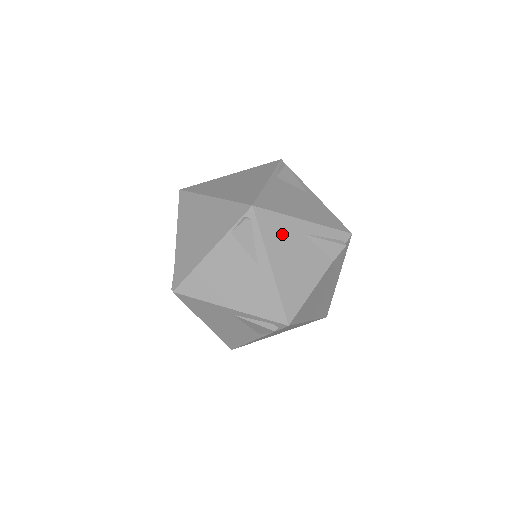
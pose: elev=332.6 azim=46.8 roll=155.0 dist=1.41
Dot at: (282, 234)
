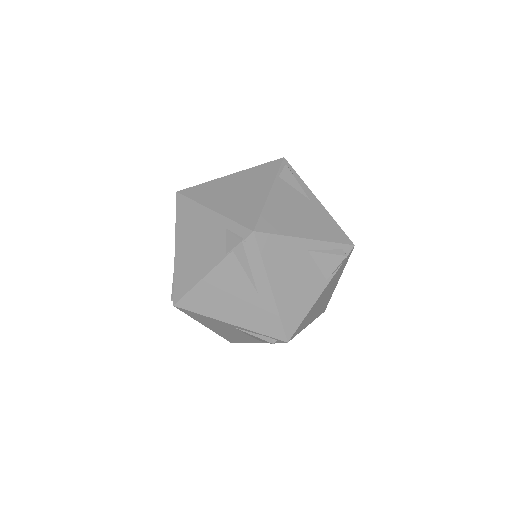
Dot at: occluded
